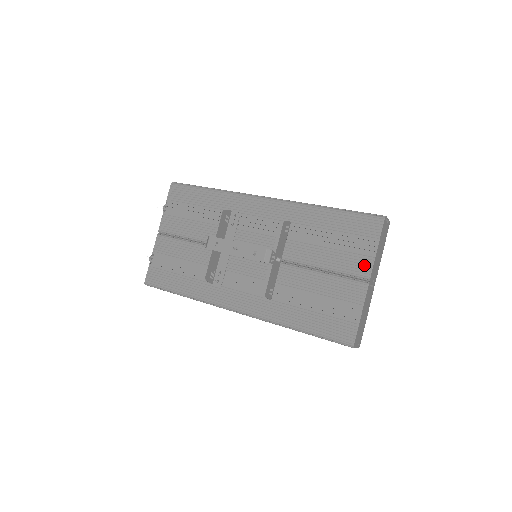
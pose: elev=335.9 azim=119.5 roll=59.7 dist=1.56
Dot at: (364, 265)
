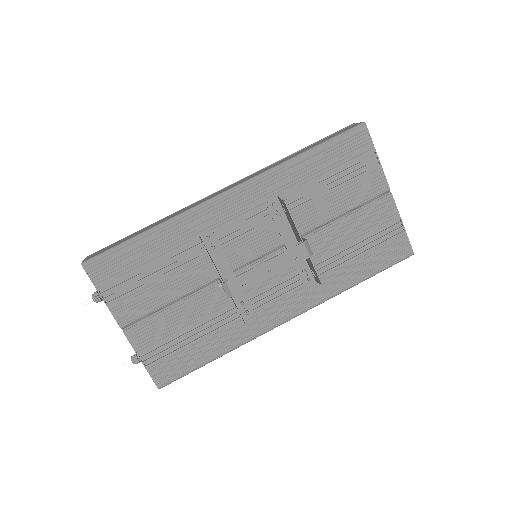
Dot at: (377, 182)
